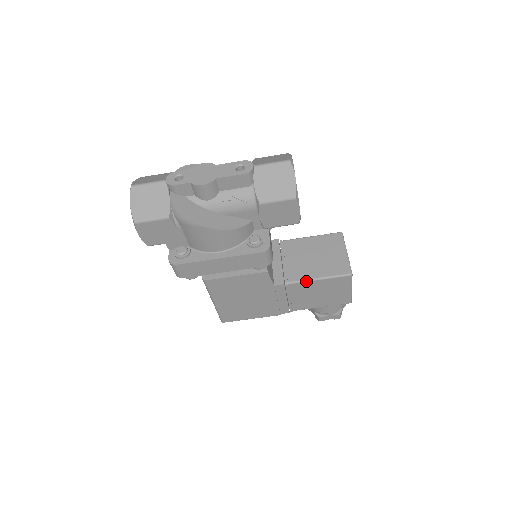
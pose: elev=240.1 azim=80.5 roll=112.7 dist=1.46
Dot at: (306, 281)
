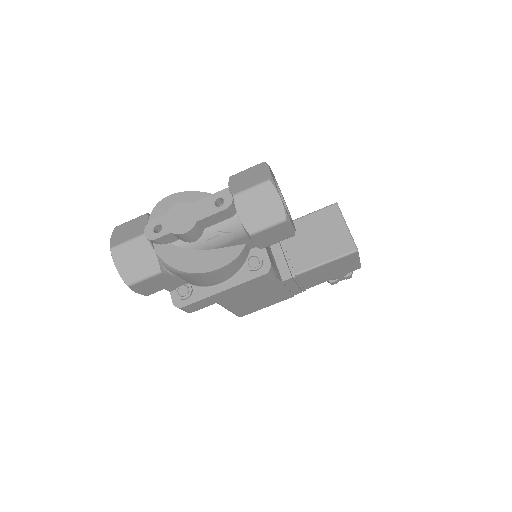
Dot at: (313, 268)
